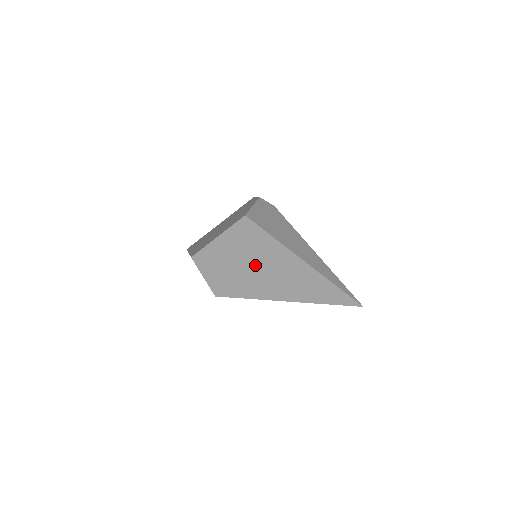
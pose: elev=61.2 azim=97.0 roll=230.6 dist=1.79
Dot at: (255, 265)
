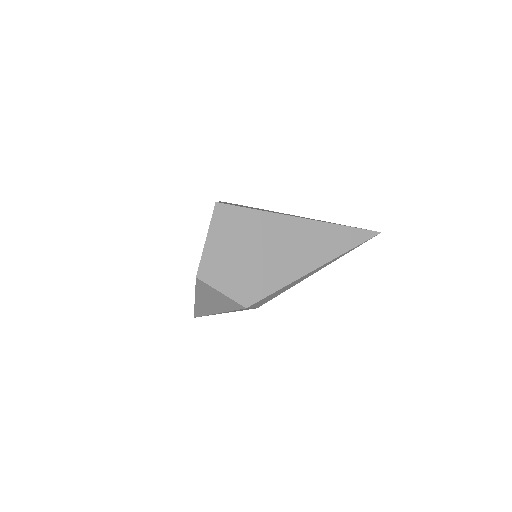
Dot at: (259, 249)
